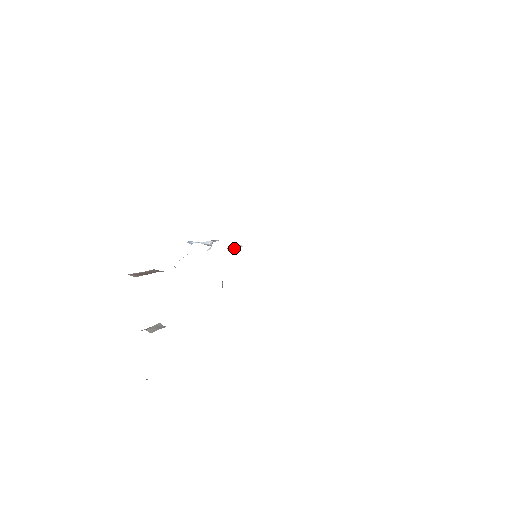
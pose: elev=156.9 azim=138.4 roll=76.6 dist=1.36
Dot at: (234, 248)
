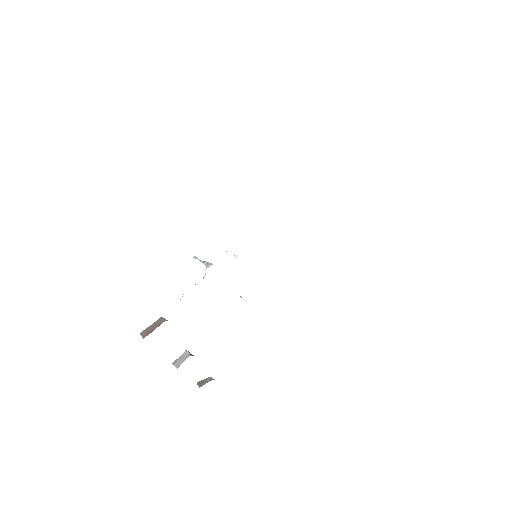
Dot at: occluded
